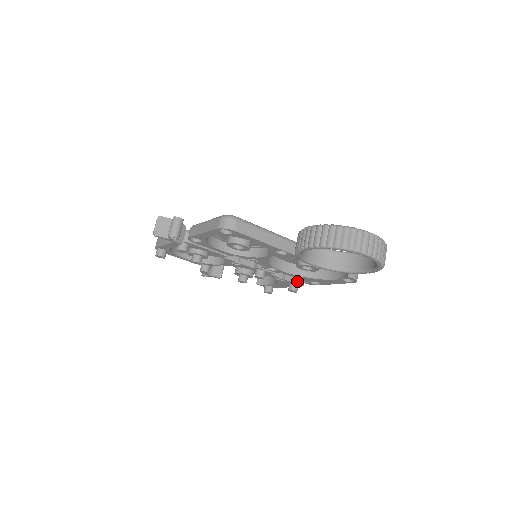
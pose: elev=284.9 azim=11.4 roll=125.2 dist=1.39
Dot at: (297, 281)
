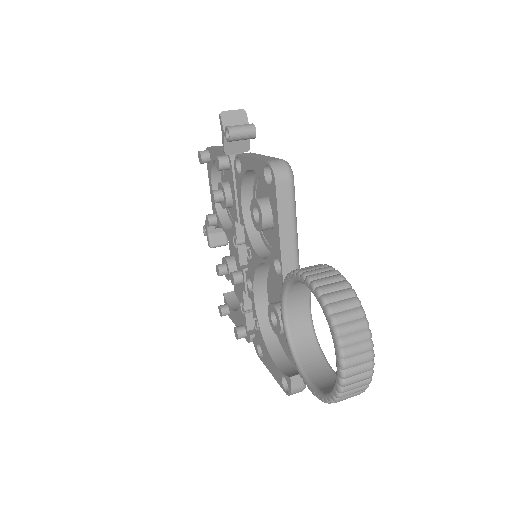
Dot at: (251, 331)
